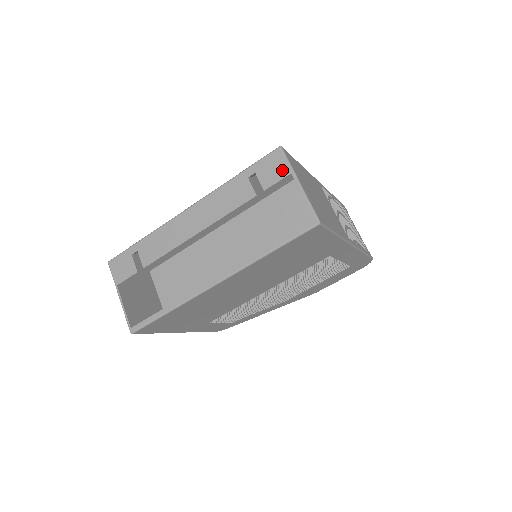
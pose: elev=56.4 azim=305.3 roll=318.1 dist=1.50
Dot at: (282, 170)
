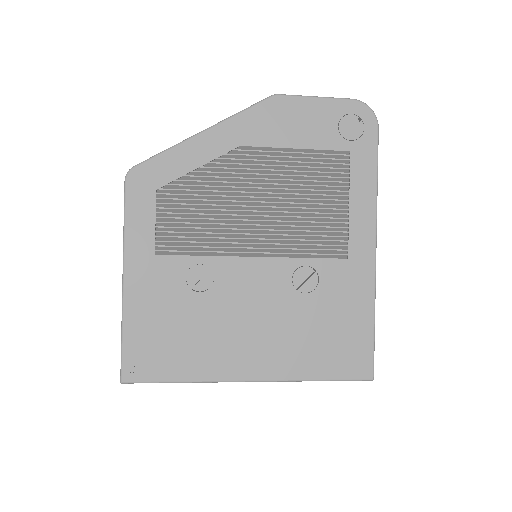
Dot at: occluded
